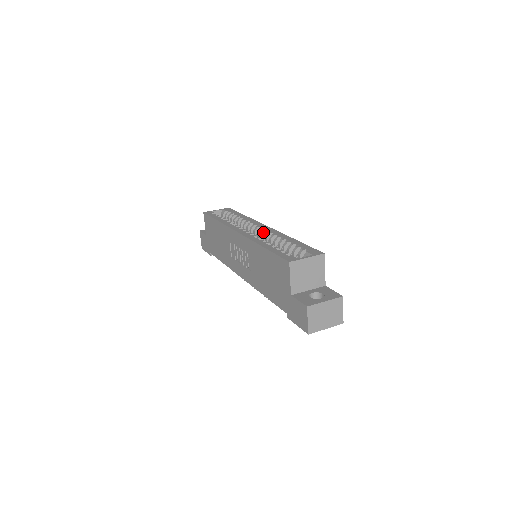
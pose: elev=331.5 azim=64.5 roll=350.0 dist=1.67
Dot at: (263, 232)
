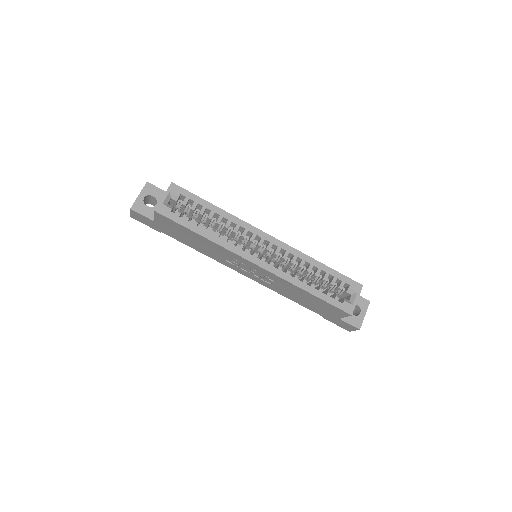
Dot at: (277, 252)
